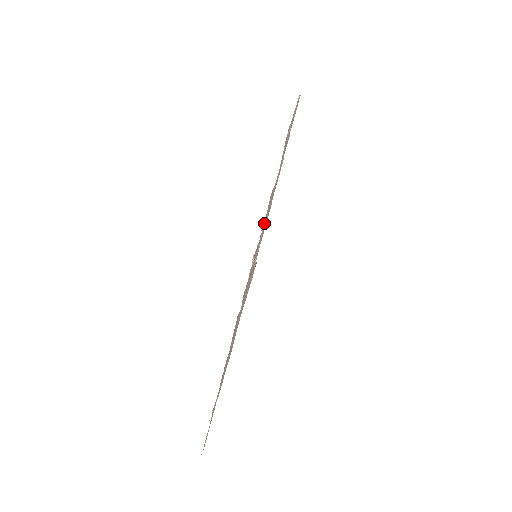
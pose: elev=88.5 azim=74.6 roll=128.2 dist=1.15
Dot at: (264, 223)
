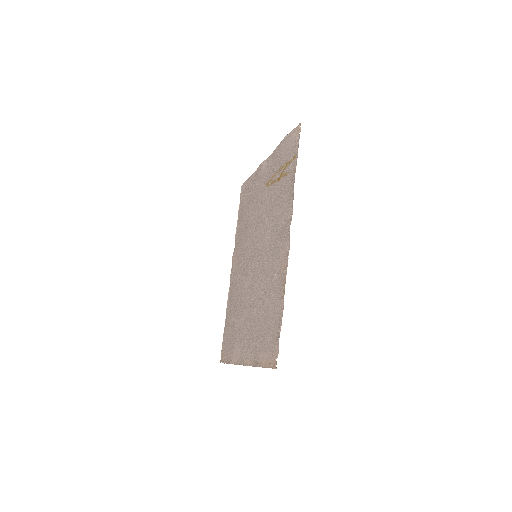
Dot at: (279, 327)
